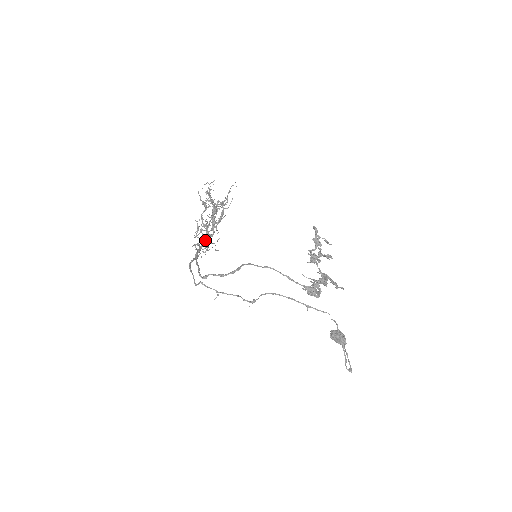
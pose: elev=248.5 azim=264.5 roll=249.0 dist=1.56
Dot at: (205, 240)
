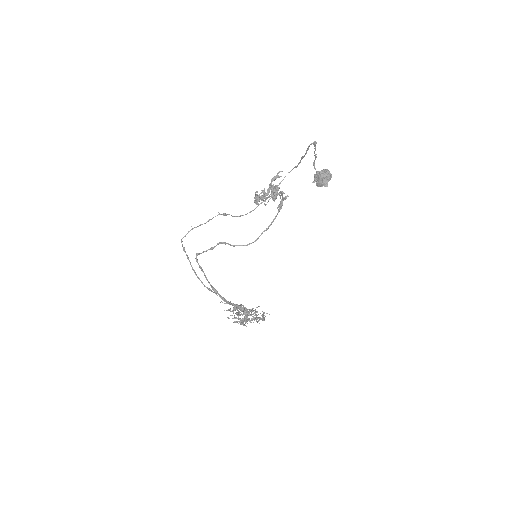
Dot at: (244, 317)
